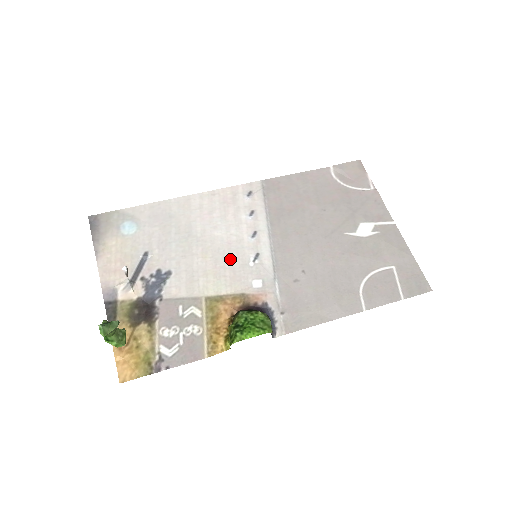
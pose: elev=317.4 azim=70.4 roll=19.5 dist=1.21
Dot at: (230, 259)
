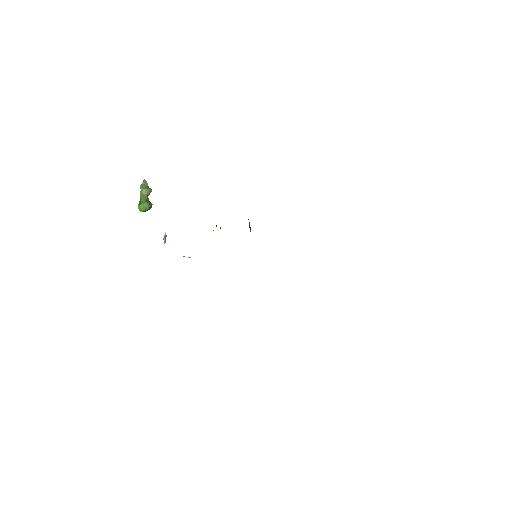
Dot at: occluded
